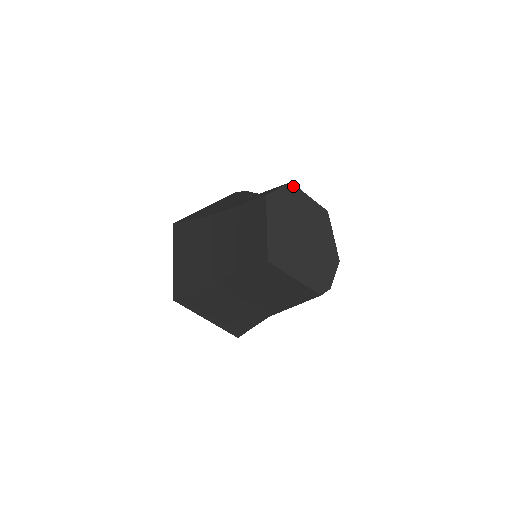
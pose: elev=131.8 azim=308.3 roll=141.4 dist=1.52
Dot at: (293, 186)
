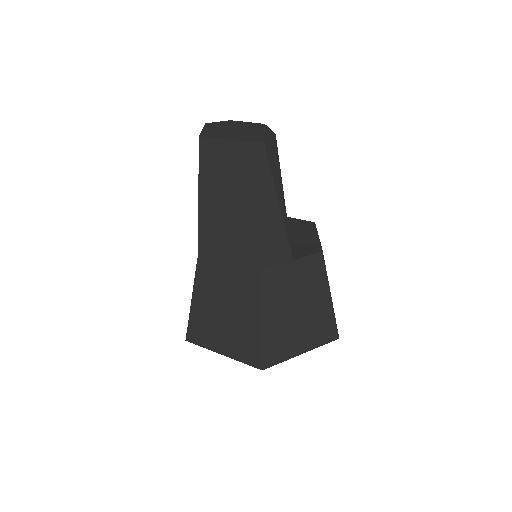
Dot at: (232, 121)
